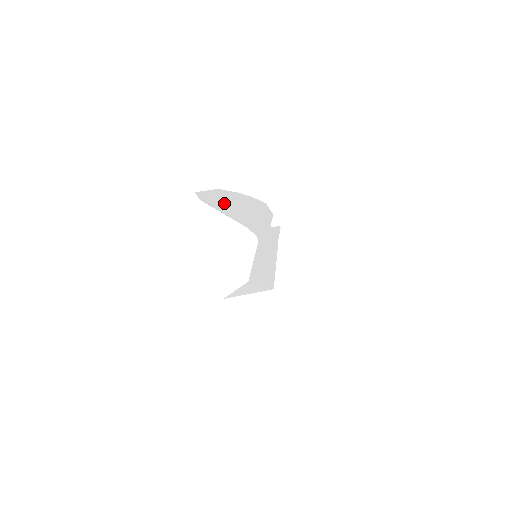
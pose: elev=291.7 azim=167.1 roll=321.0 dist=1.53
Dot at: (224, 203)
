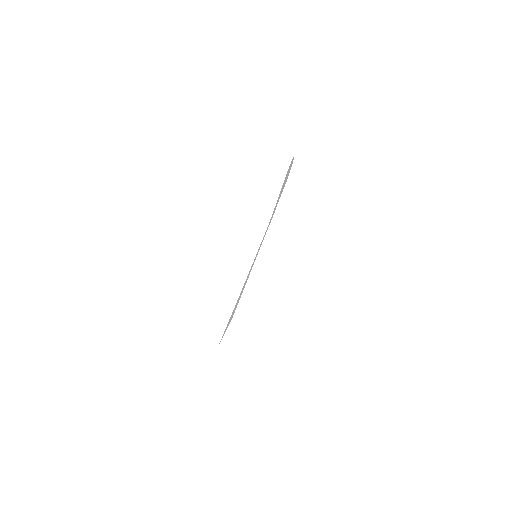
Dot at: occluded
